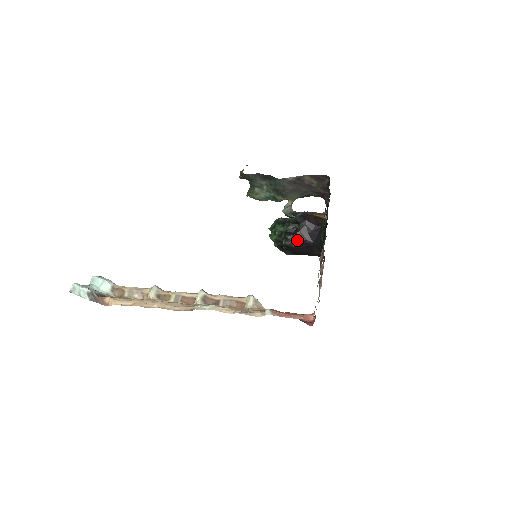
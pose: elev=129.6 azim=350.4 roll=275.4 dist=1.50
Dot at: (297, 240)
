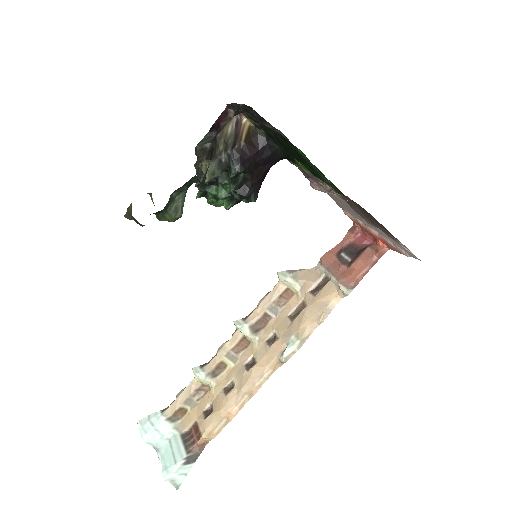
Dot at: (258, 185)
